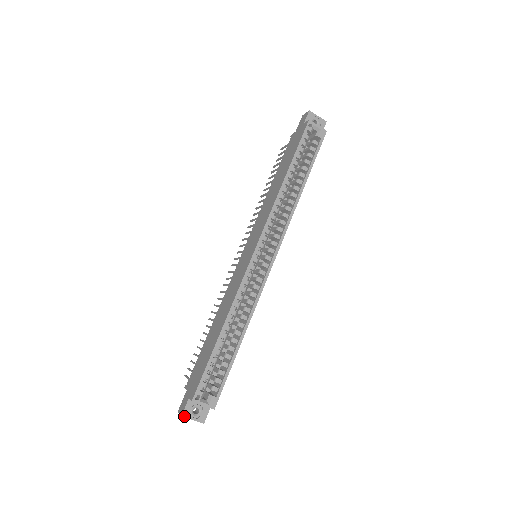
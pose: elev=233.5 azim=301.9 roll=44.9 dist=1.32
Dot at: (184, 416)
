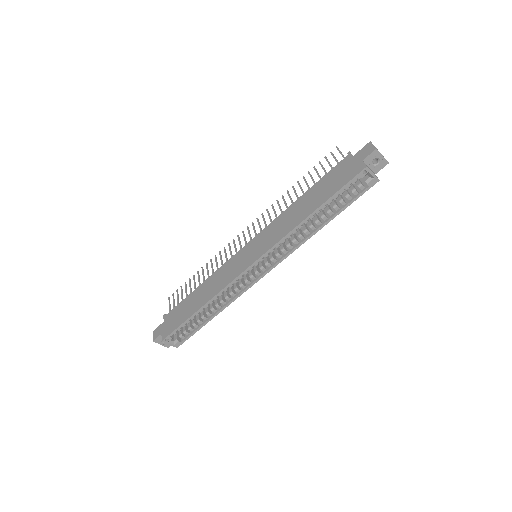
Dot at: (155, 342)
